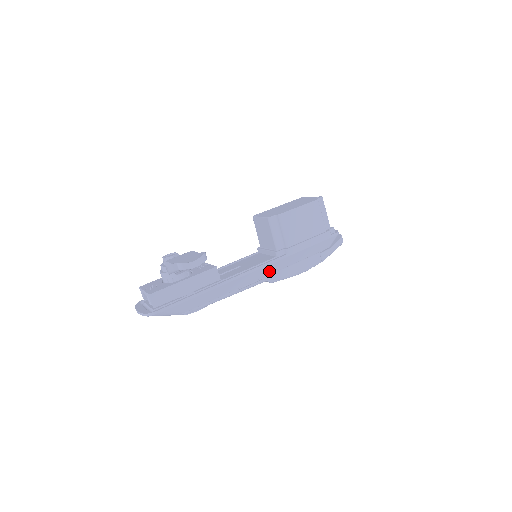
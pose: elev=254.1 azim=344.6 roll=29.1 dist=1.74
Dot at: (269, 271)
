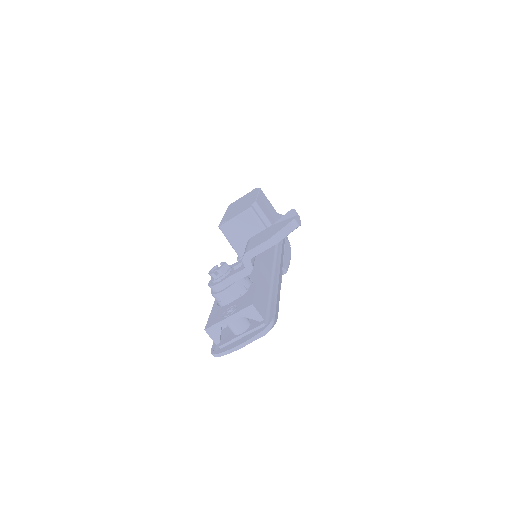
Dot at: (282, 259)
